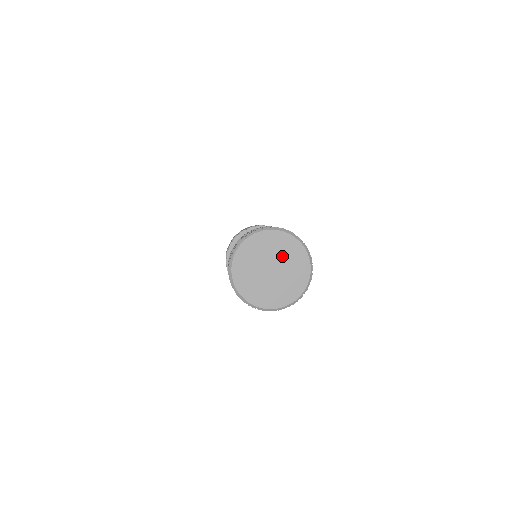
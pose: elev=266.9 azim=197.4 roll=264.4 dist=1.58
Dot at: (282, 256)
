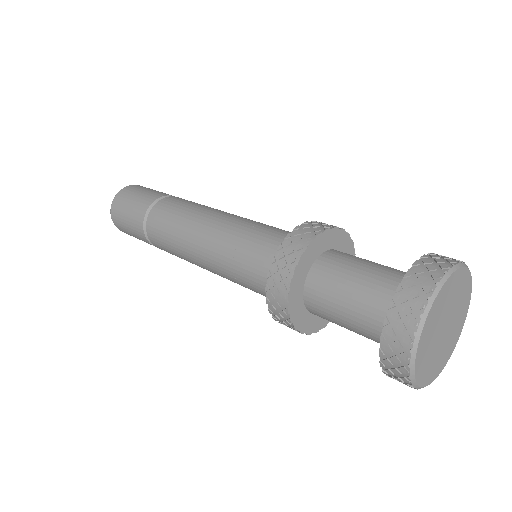
Dot at: (447, 307)
